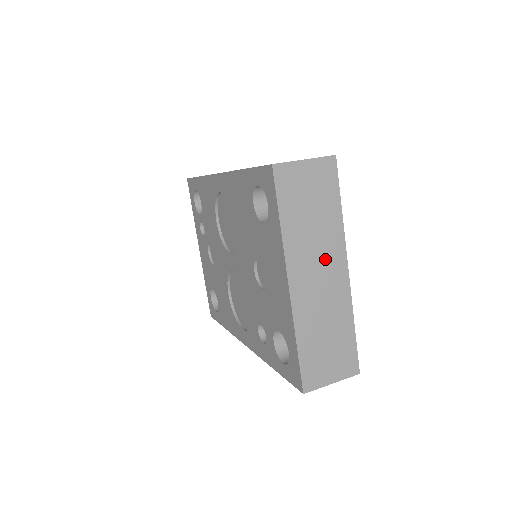
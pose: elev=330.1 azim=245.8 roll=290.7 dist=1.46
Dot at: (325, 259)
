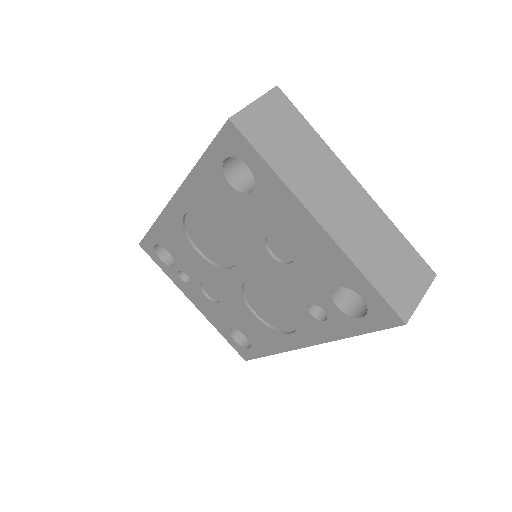
Dot at: (333, 183)
